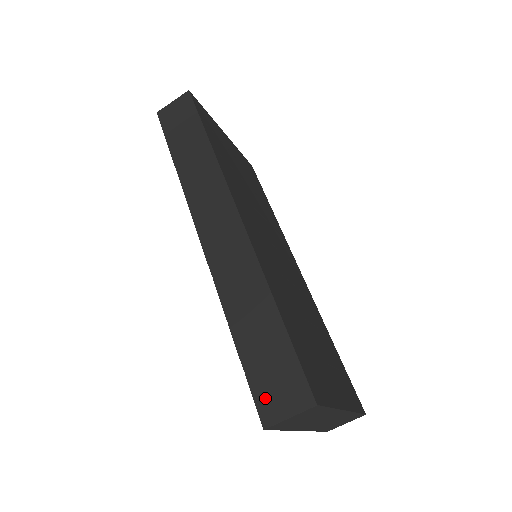
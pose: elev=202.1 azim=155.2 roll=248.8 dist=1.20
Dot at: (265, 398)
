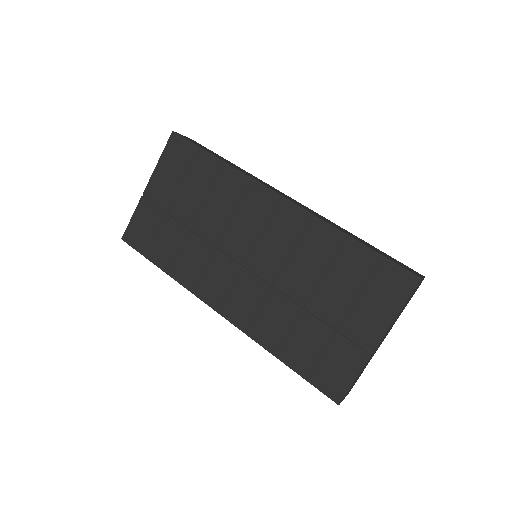
Dot at: (405, 268)
